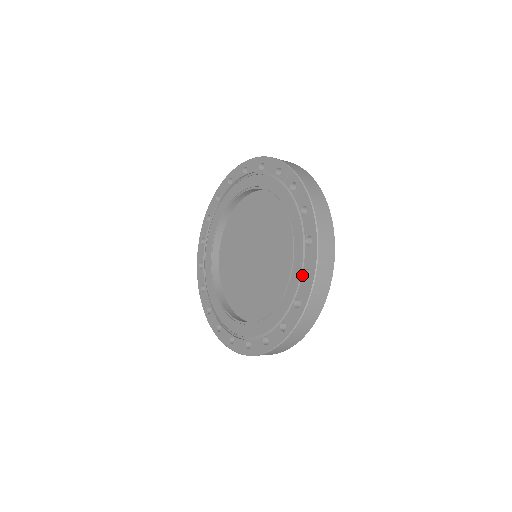
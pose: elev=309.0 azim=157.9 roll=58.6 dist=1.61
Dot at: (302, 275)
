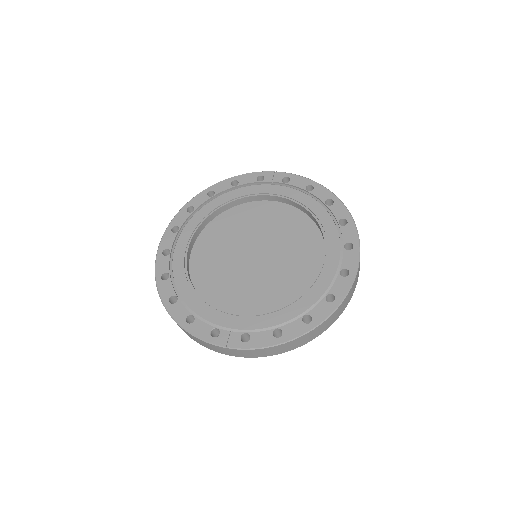
Dot at: (339, 225)
